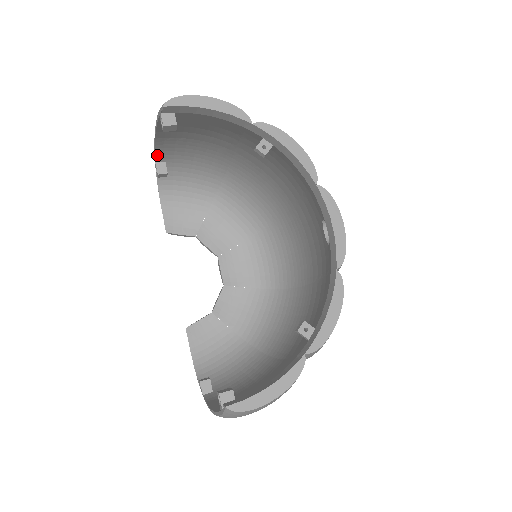
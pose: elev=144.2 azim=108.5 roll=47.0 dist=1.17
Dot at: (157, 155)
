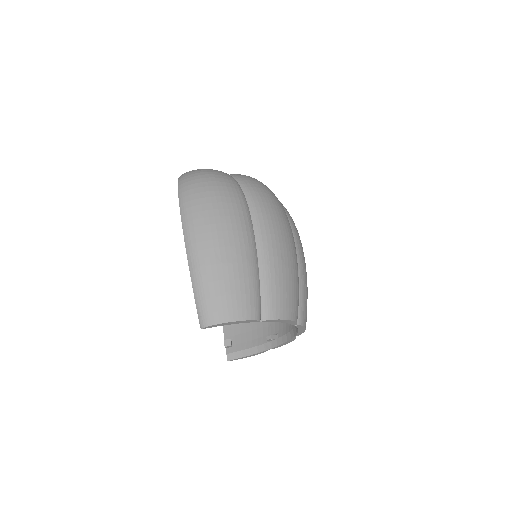
Dot at: (181, 201)
